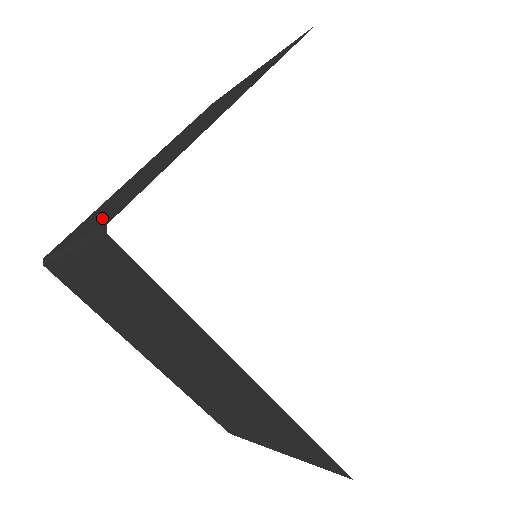
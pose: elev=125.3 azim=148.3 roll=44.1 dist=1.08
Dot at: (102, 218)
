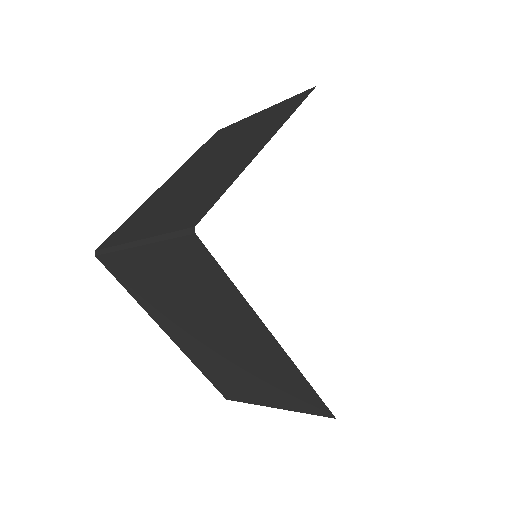
Dot at: (172, 221)
